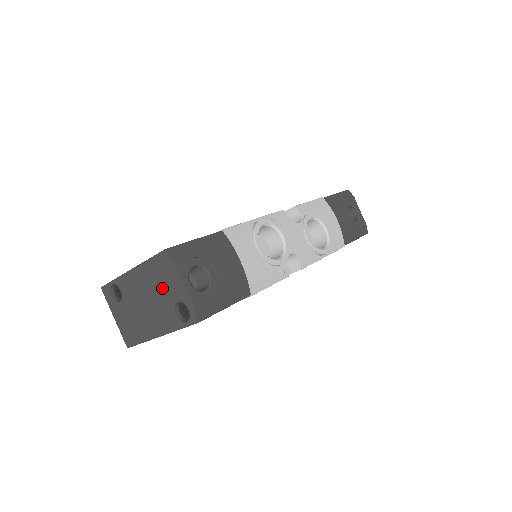
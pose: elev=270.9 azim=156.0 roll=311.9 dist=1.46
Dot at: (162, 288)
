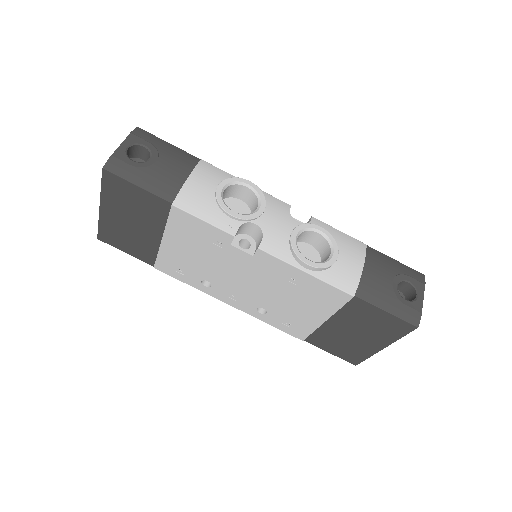
Dot at: occluded
